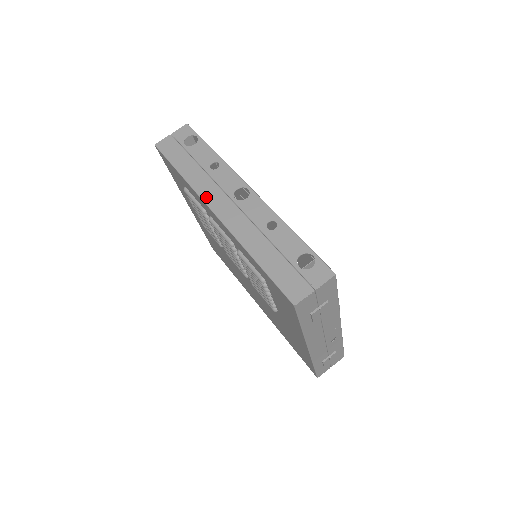
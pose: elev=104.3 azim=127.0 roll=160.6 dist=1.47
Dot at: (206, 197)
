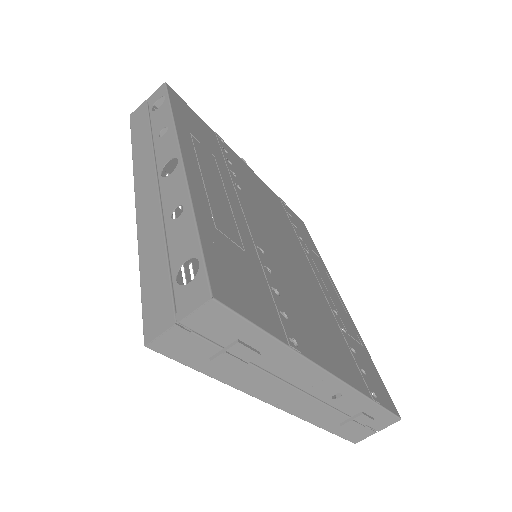
Dot at: (138, 175)
